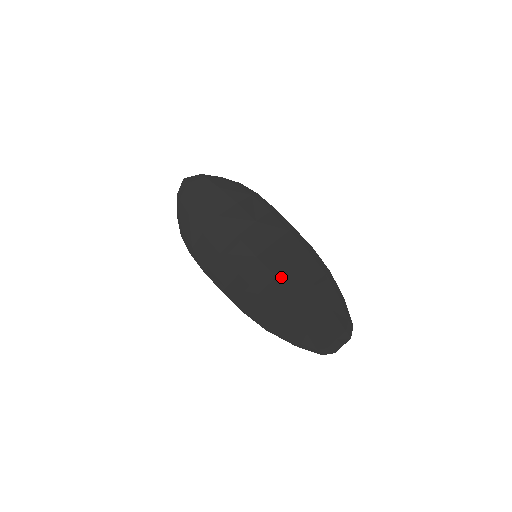
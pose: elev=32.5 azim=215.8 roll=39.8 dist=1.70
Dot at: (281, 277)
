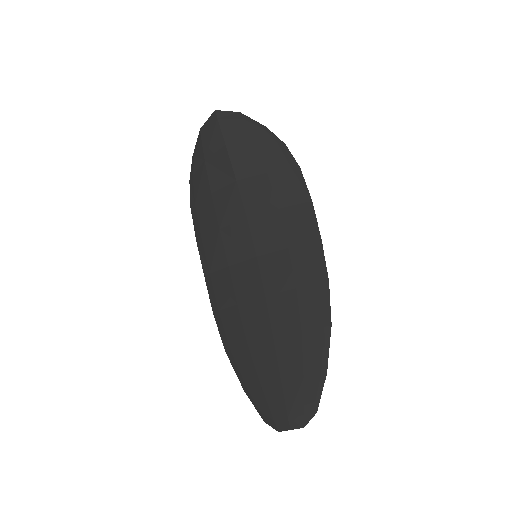
Dot at: (270, 299)
